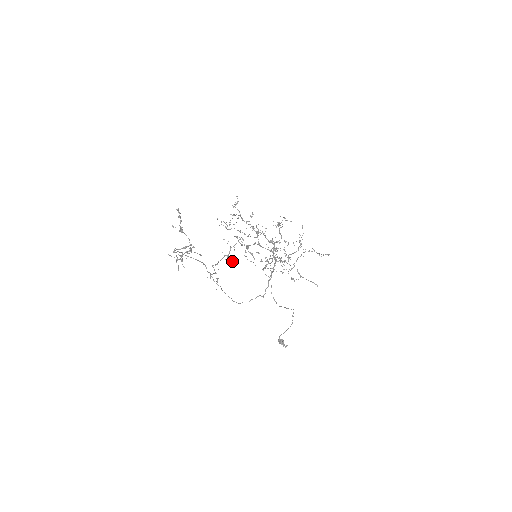
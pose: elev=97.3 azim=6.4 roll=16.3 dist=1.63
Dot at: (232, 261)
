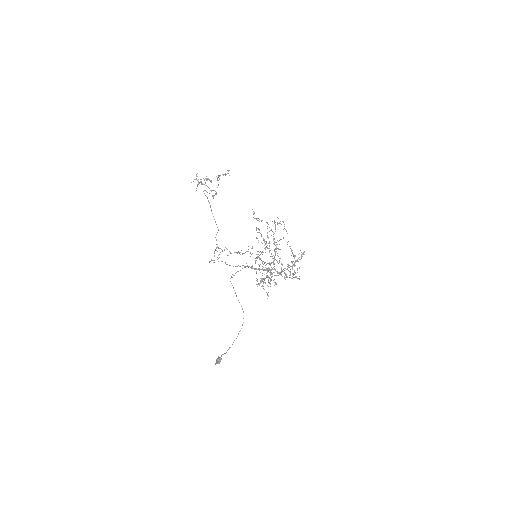
Dot at: occluded
